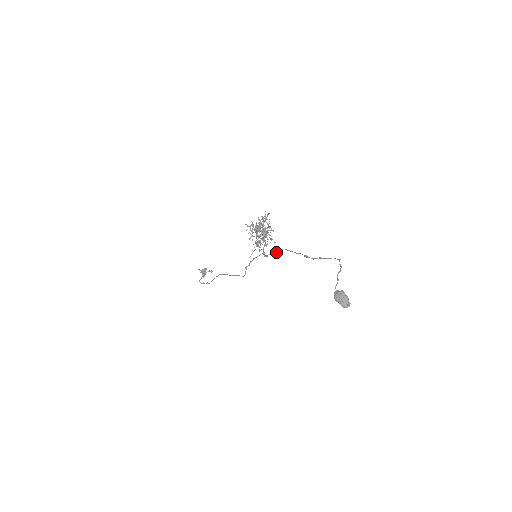
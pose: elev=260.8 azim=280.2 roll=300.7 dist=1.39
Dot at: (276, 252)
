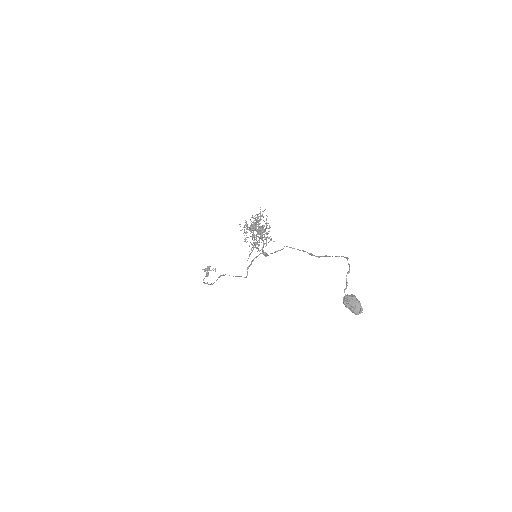
Dot at: (278, 250)
